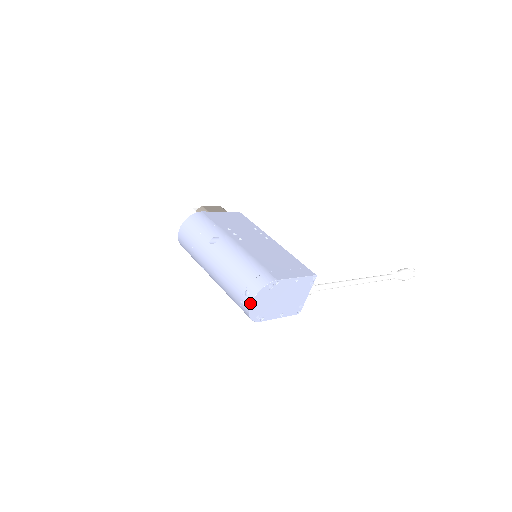
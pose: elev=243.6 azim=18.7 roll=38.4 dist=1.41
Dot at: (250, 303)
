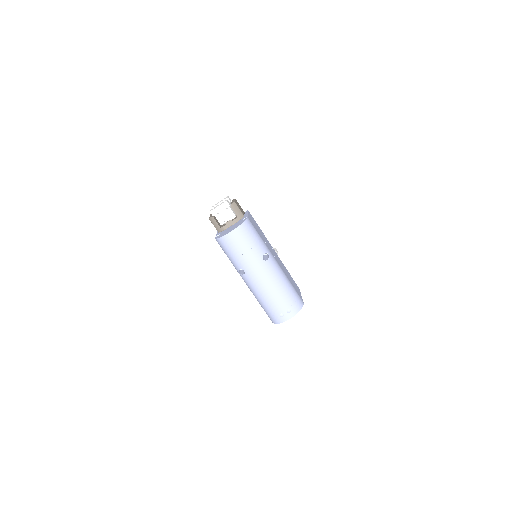
Dot at: occluded
